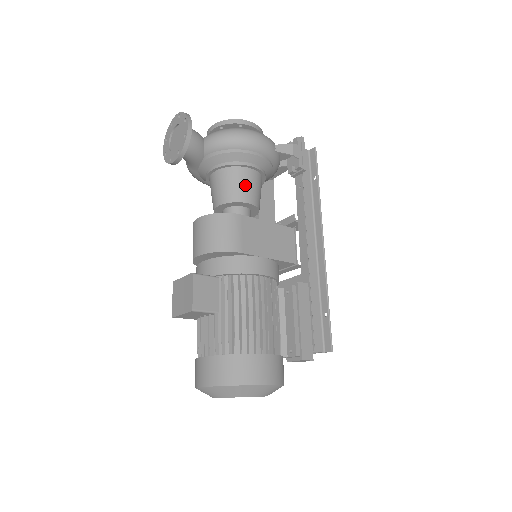
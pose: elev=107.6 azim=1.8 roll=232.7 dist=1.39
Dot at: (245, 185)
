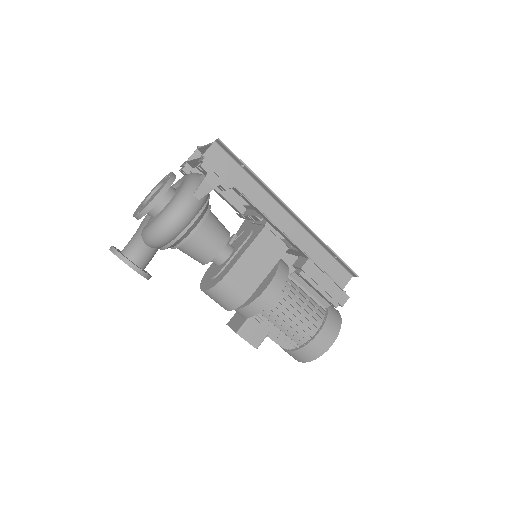
Dot at: (206, 245)
